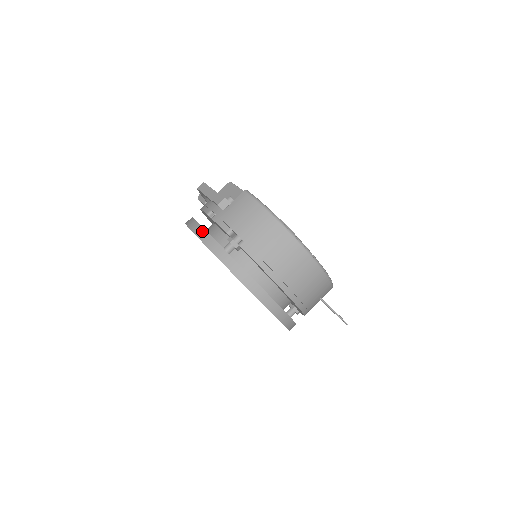
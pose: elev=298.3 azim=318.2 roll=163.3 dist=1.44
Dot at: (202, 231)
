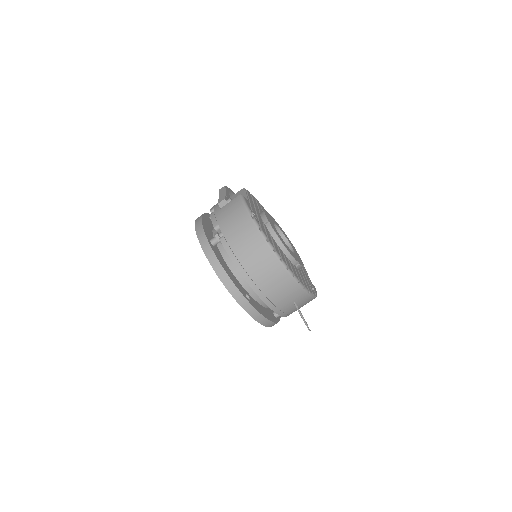
Dot at: (200, 223)
